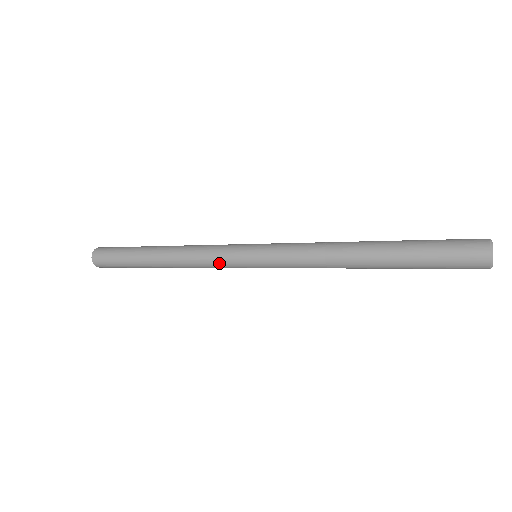
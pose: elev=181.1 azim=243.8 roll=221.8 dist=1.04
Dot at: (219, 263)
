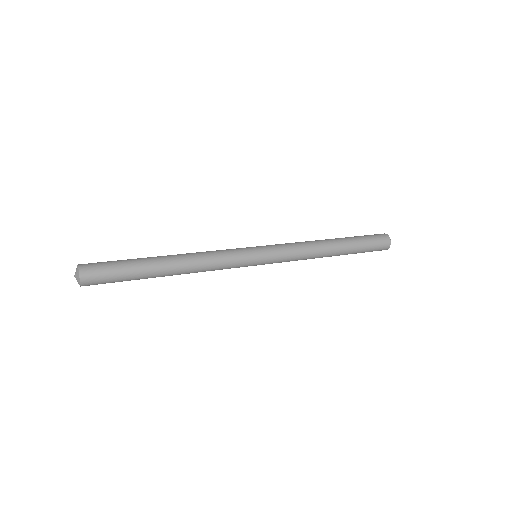
Dot at: (230, 268)
